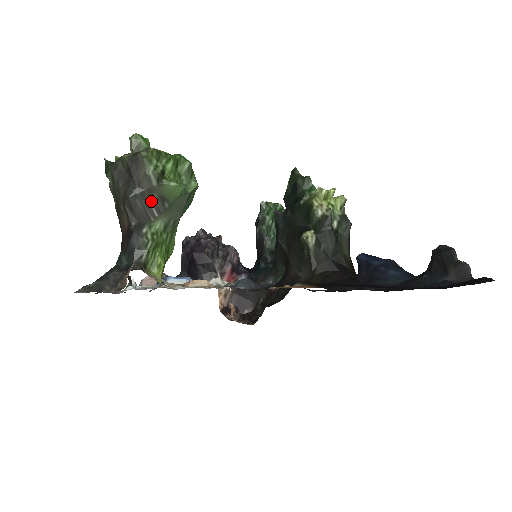
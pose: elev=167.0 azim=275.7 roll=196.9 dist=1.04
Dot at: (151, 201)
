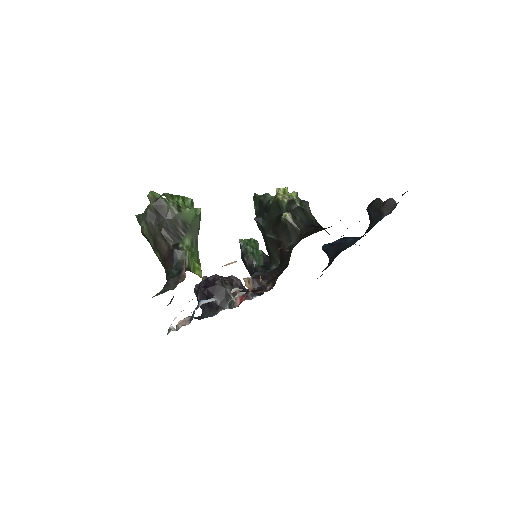
Dot at: (177, 226)
